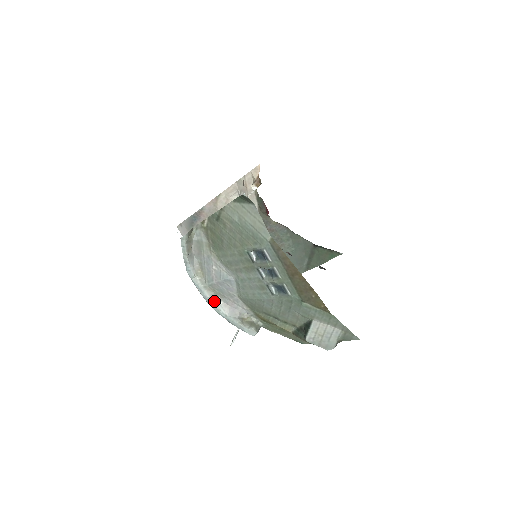
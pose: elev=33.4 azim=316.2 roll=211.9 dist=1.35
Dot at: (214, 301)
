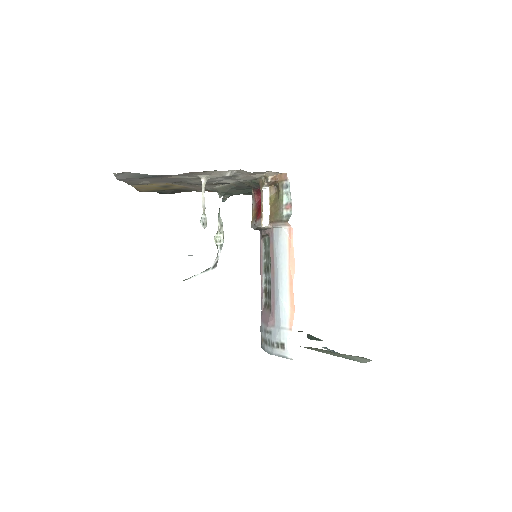
Dot at: occluded
